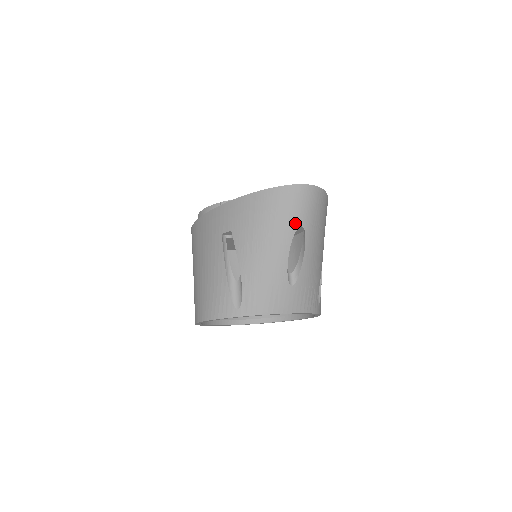
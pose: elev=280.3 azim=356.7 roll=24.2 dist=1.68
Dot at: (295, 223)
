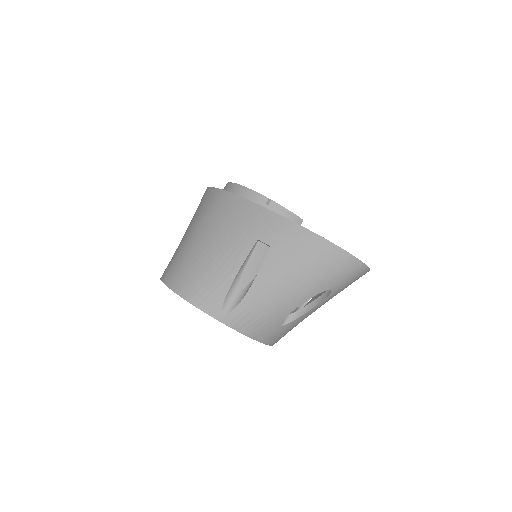
Dot at: (329, 285)
